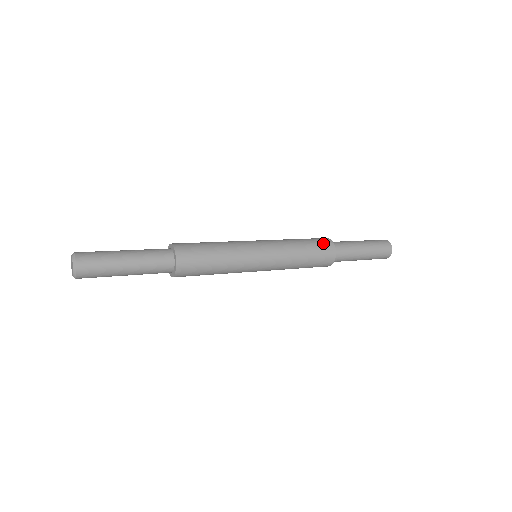
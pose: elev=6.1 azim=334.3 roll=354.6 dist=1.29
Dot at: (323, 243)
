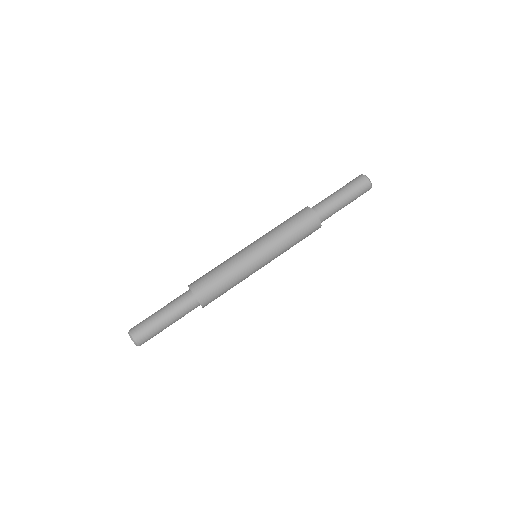
Dot at: (298, 212)
